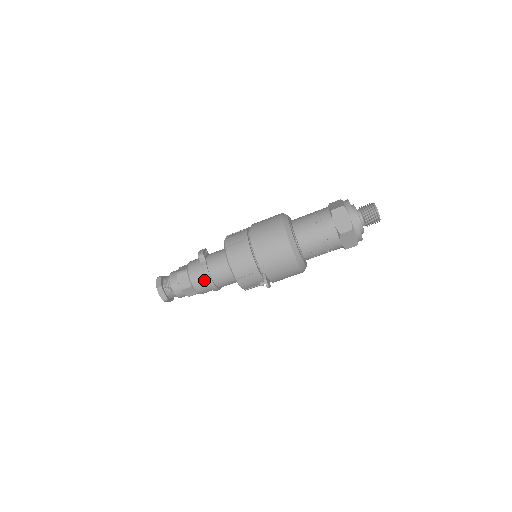
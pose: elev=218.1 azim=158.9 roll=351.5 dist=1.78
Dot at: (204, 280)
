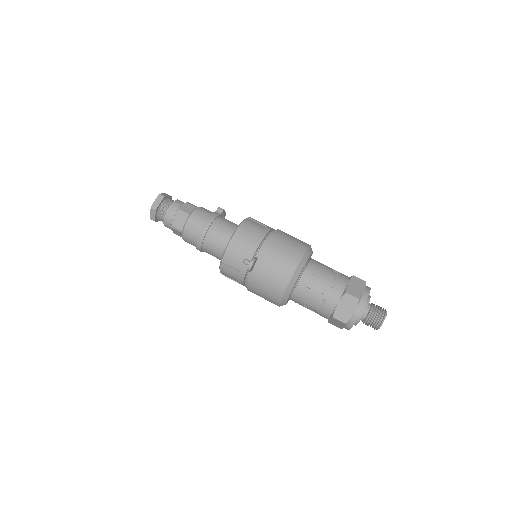
Dot at: (203, 221)
